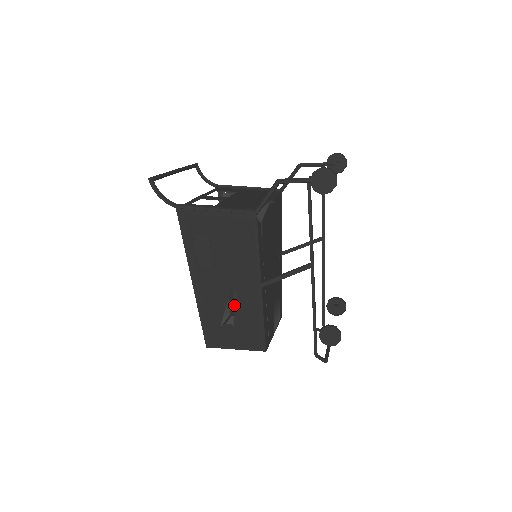
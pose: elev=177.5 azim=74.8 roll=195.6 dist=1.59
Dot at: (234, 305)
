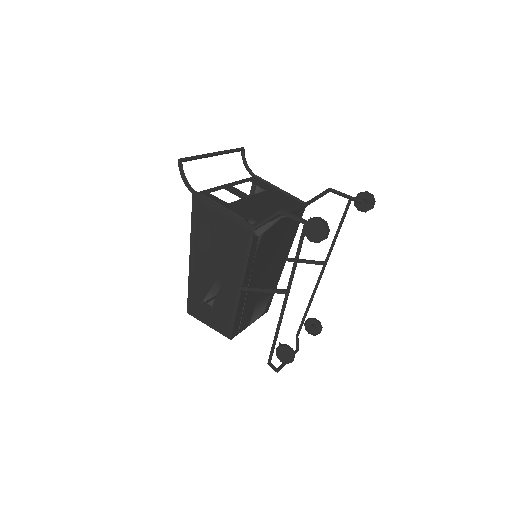
Dot at: (216, 292)
